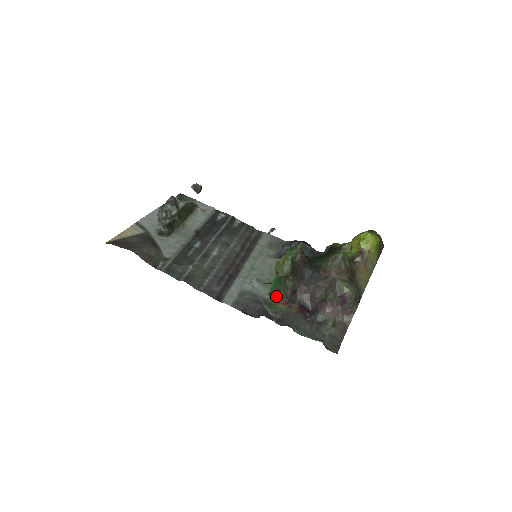
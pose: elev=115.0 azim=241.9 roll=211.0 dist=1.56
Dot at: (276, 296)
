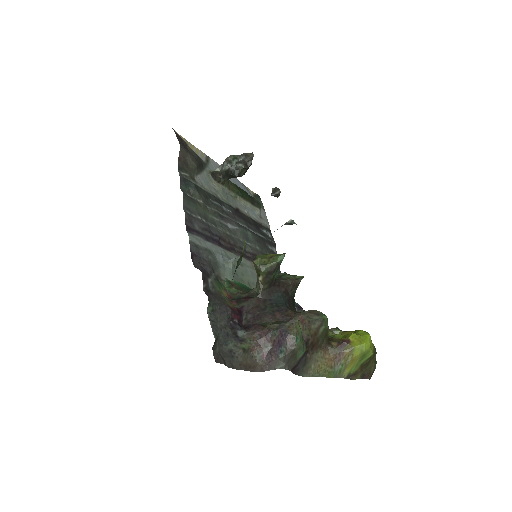
Dot at: (231, 287)
